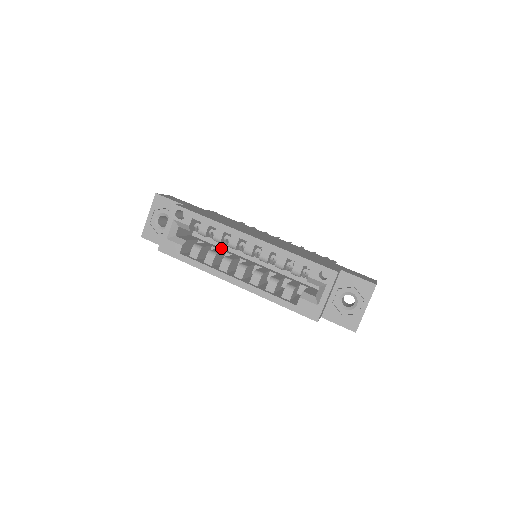
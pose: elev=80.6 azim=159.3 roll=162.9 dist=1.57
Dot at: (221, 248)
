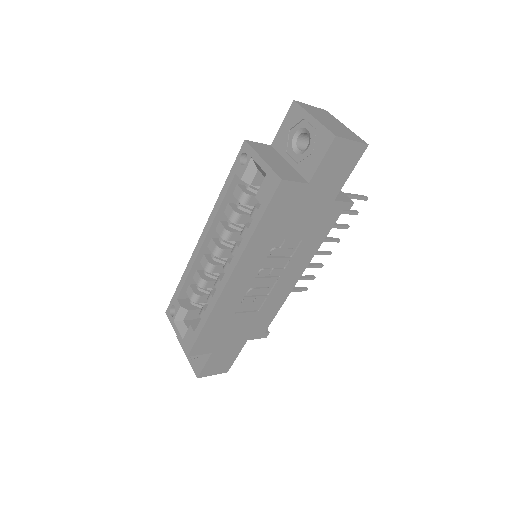
Dot at: occluded
